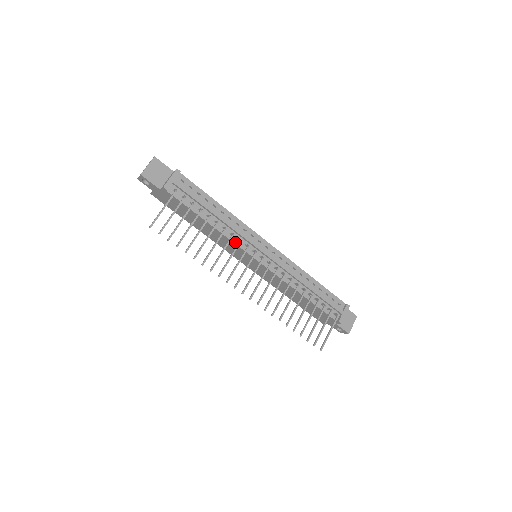
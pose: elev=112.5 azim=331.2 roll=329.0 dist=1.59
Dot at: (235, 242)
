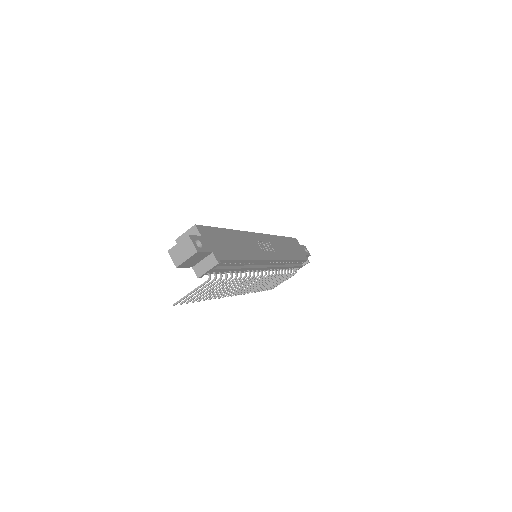
Dot at: occluded
